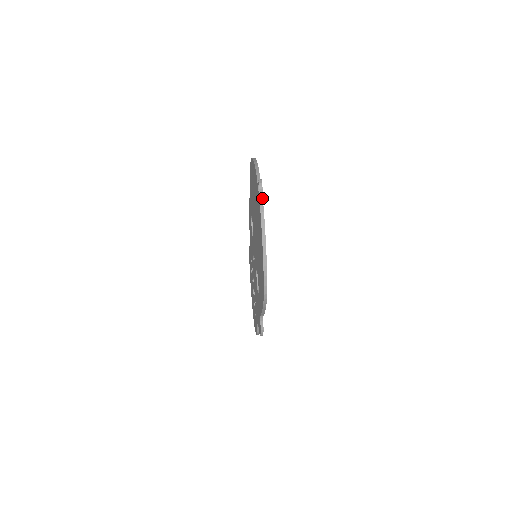
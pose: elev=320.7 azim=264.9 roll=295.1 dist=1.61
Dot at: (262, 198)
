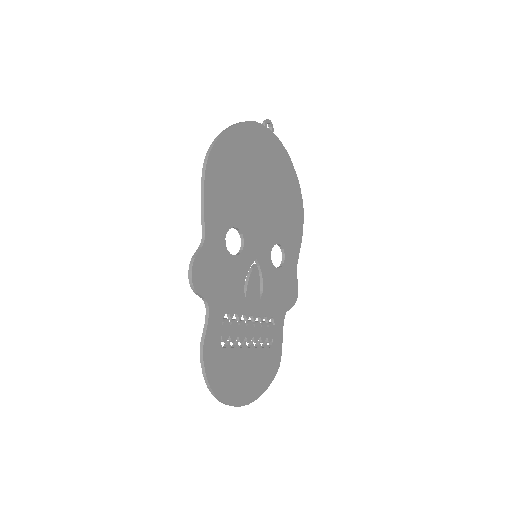
Dot at: (263, 125)
